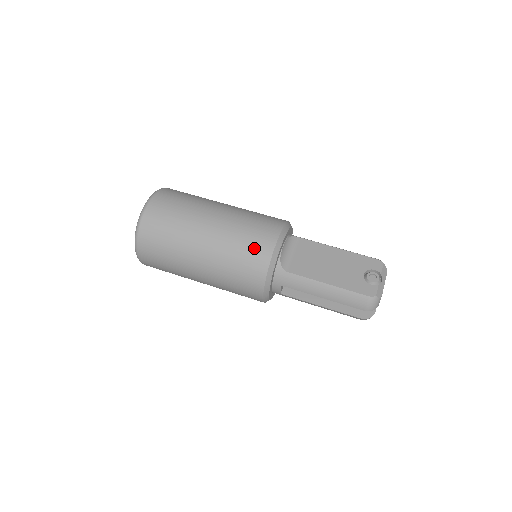
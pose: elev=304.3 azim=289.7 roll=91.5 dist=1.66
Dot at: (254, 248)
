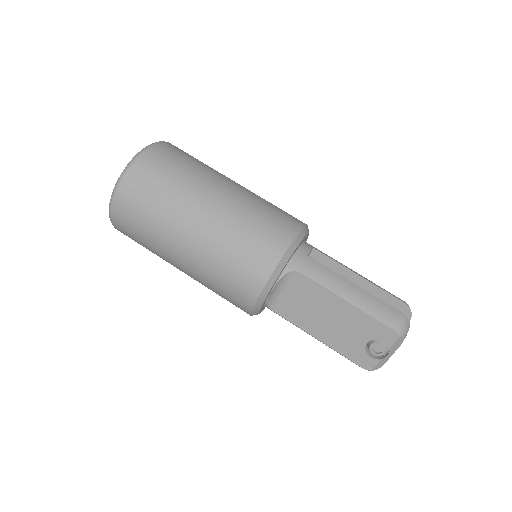
Dot at: (232, 297)
